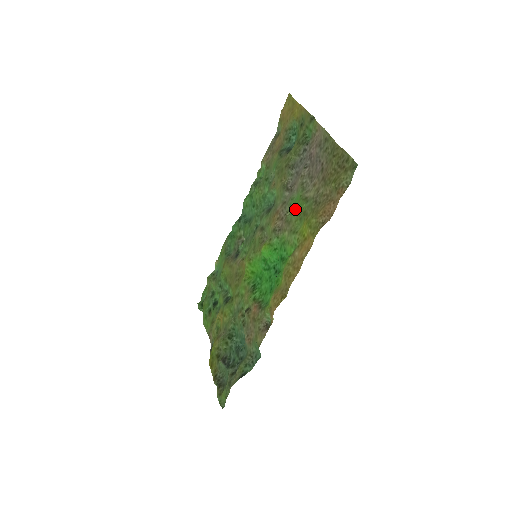
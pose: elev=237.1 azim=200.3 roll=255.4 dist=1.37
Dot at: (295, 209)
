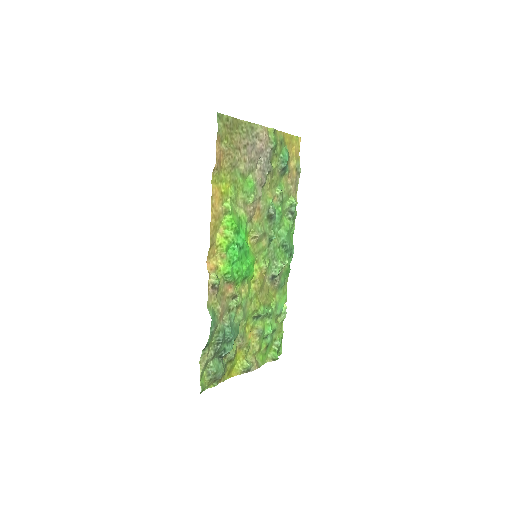
Dot at: (246, 190)
